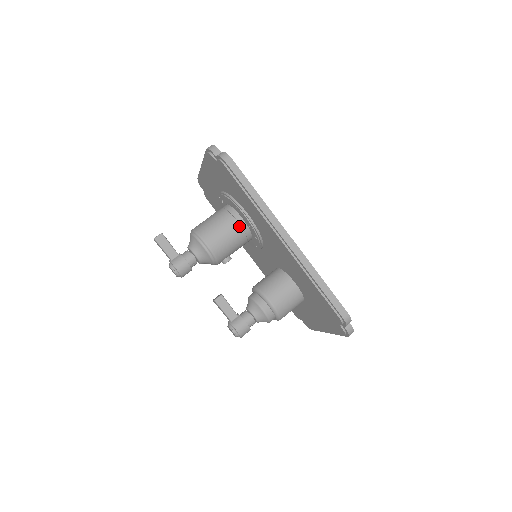
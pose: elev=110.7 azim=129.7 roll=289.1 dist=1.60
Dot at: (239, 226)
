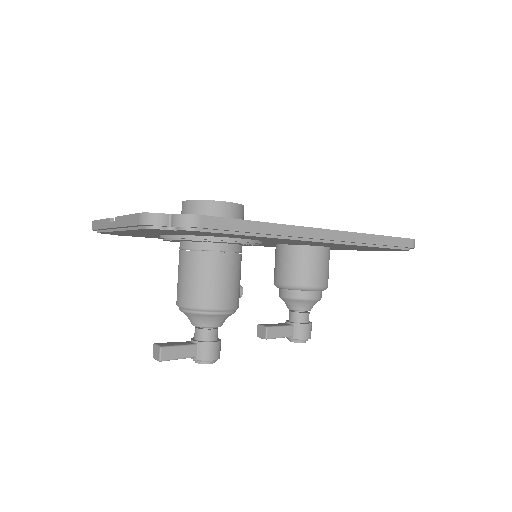
Dot at: (231, 255)
